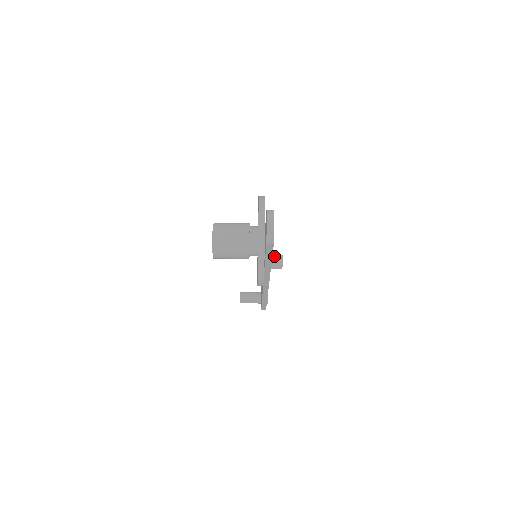
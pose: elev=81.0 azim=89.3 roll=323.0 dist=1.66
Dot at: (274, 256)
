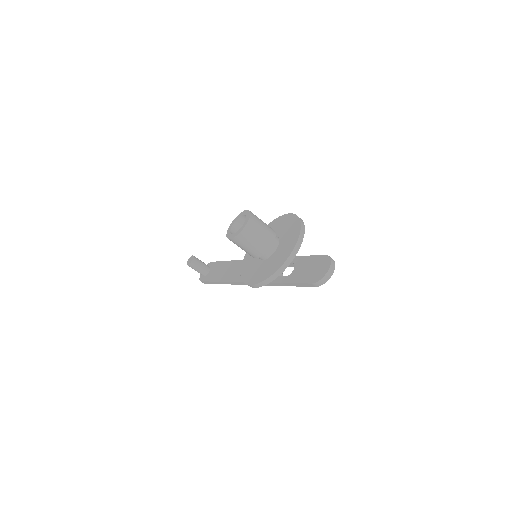
Dot at: occluded
